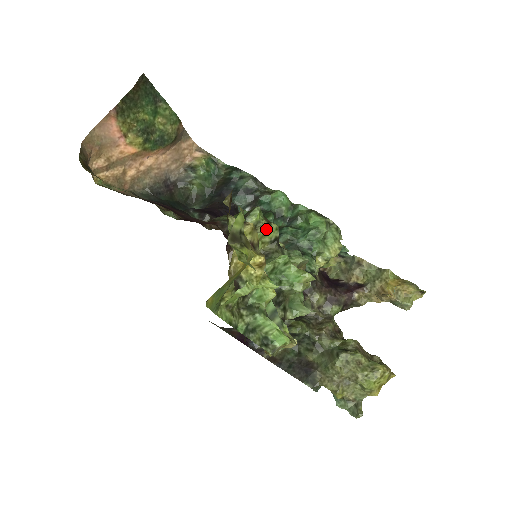
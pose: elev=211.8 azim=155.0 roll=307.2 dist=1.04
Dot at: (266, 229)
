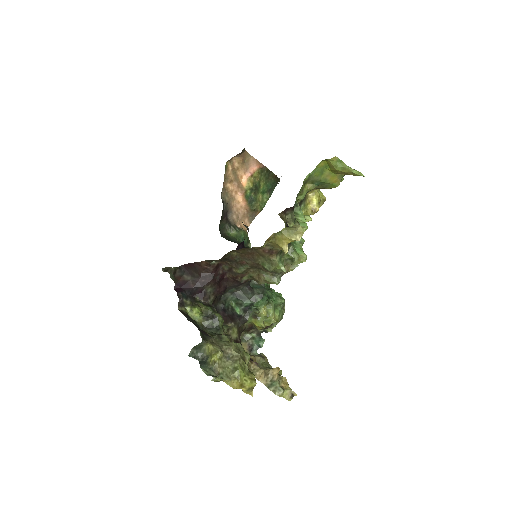
Dot at: occluded
